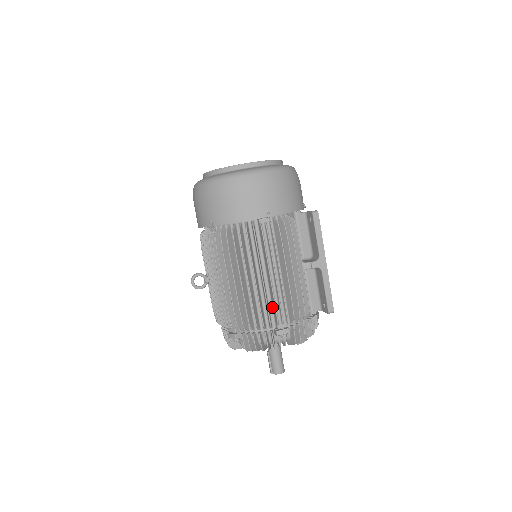
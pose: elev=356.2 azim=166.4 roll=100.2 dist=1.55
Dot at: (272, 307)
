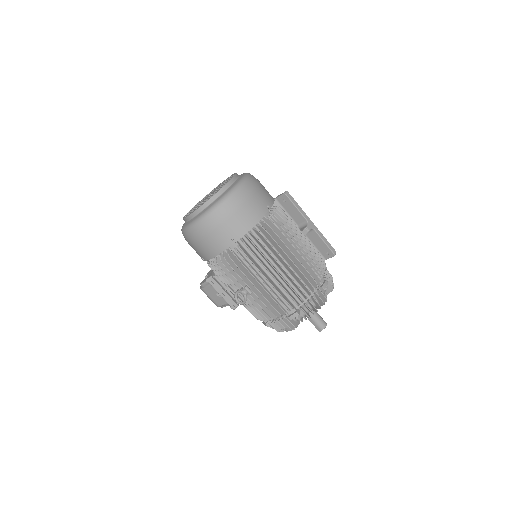
Dot at: occluded
